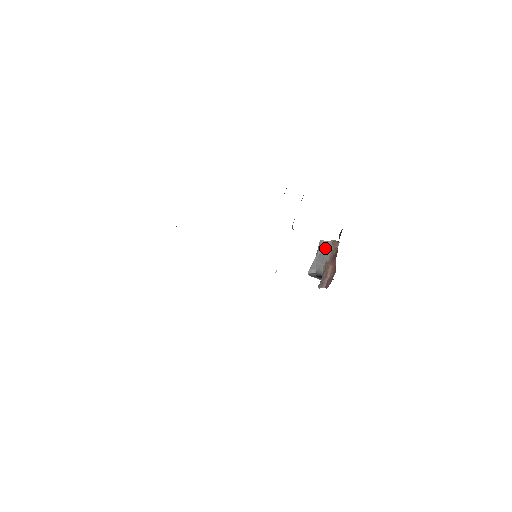
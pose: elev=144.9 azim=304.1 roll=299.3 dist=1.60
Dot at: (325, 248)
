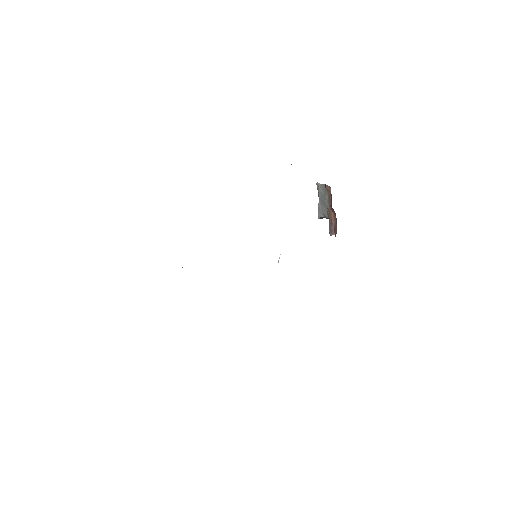
Dot at: (322, 192)
